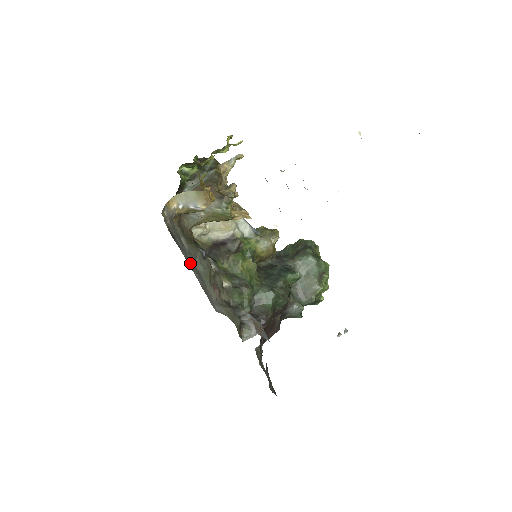
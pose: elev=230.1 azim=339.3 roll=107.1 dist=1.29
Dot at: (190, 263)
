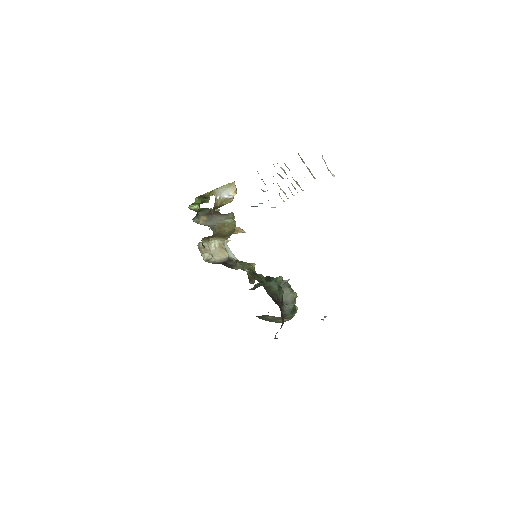
Dot at: occluded
